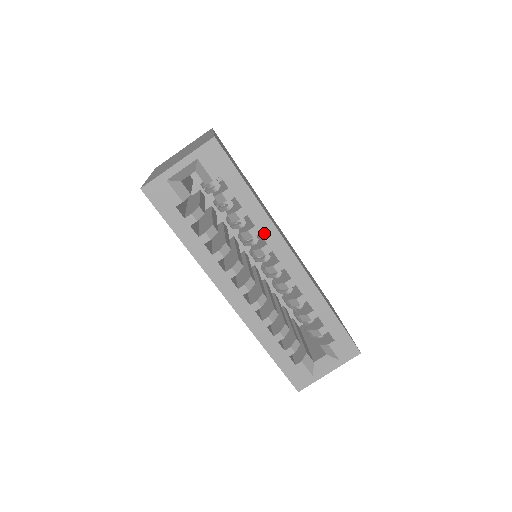
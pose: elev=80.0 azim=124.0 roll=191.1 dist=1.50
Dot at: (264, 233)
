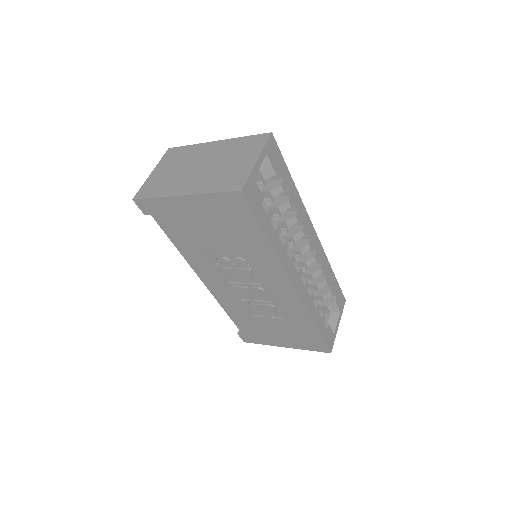
Dot at: (302, 216)
